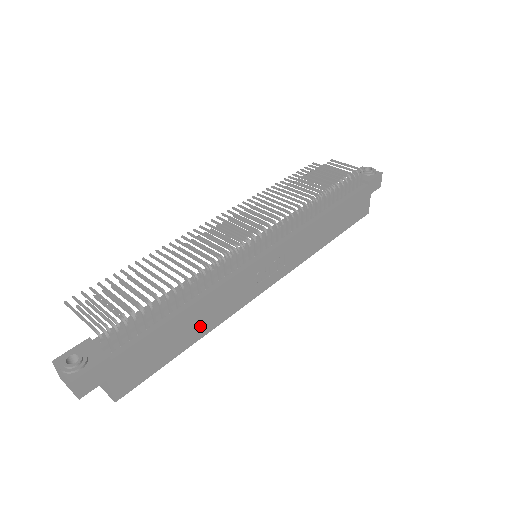
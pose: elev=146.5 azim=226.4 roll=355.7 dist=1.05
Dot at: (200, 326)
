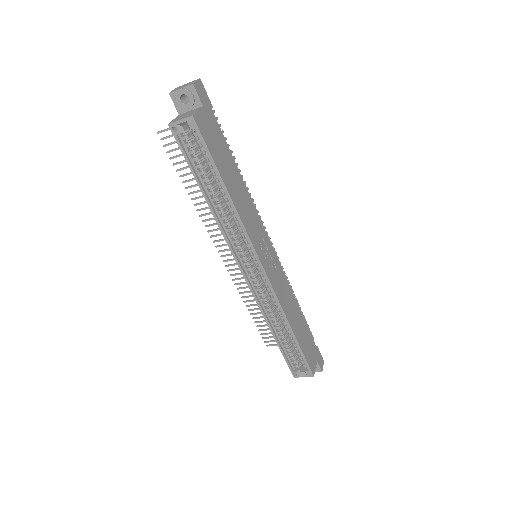
Dot at: (235, 192)
